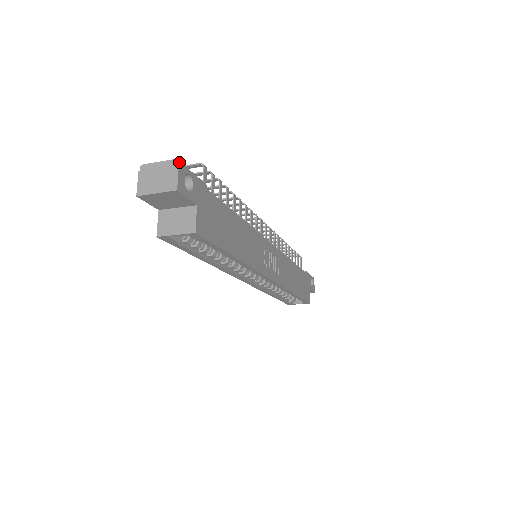
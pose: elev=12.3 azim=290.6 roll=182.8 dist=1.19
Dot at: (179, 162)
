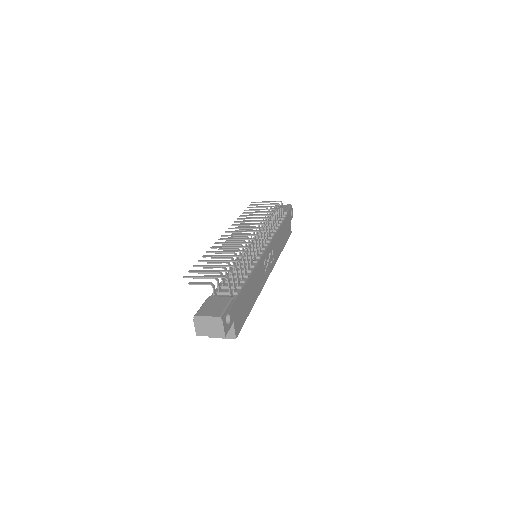
Dot at: (222, 317)
